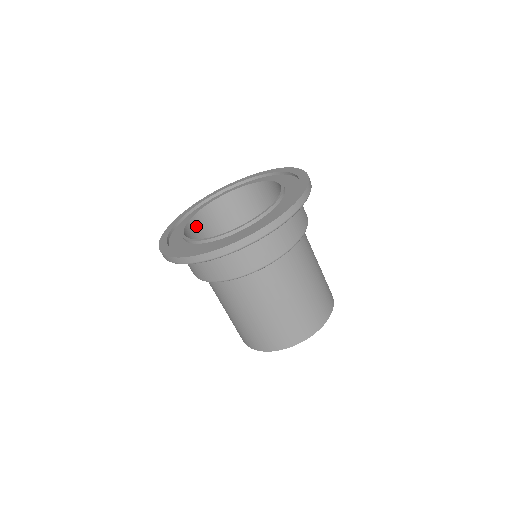
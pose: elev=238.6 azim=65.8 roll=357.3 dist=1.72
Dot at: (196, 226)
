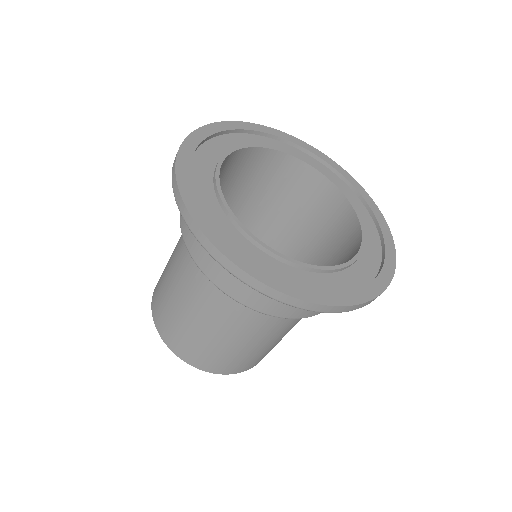
Dot at: occluded
